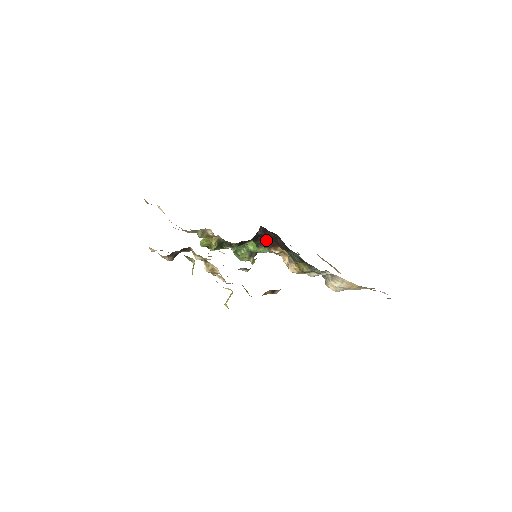
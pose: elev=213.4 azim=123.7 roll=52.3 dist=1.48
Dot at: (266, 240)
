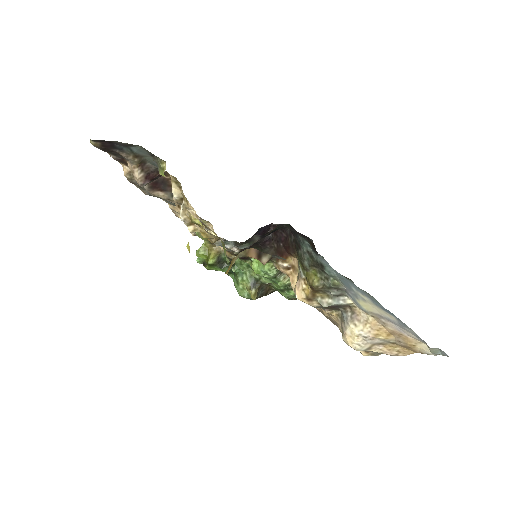
Dot at: (275, 248)
